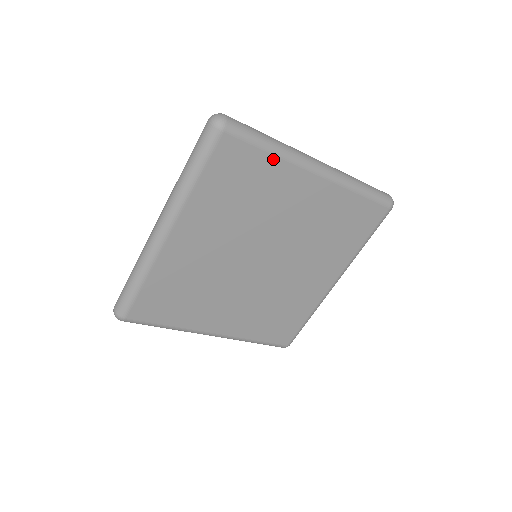
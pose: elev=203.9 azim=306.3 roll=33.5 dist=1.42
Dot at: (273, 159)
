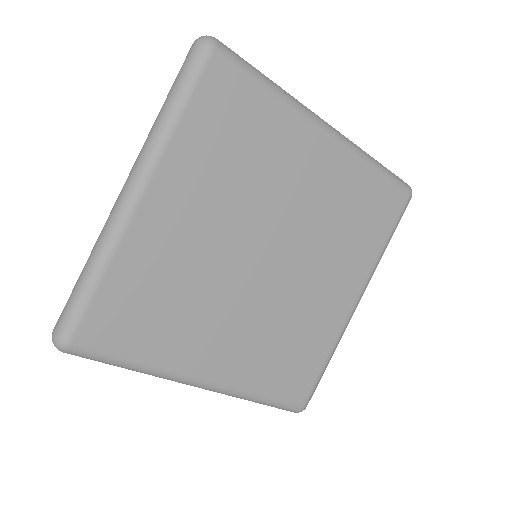
Dot at: (274, 102)
